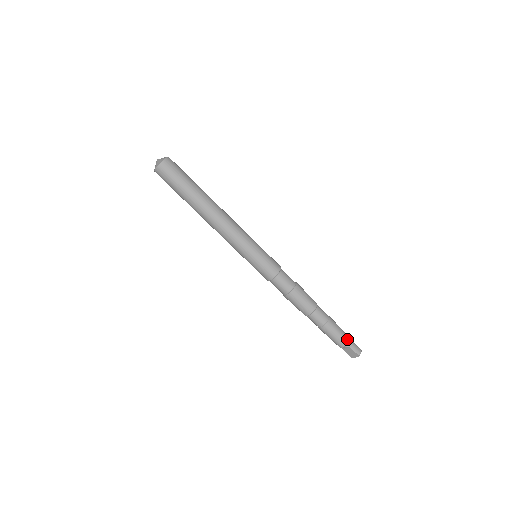
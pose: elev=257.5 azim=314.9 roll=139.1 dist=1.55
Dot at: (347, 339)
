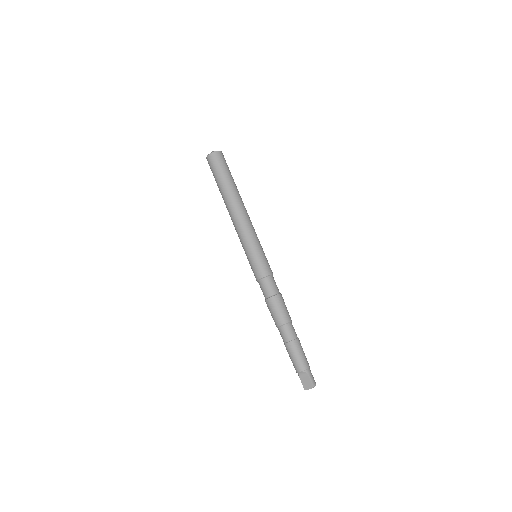
Dot at: (308, 365)
